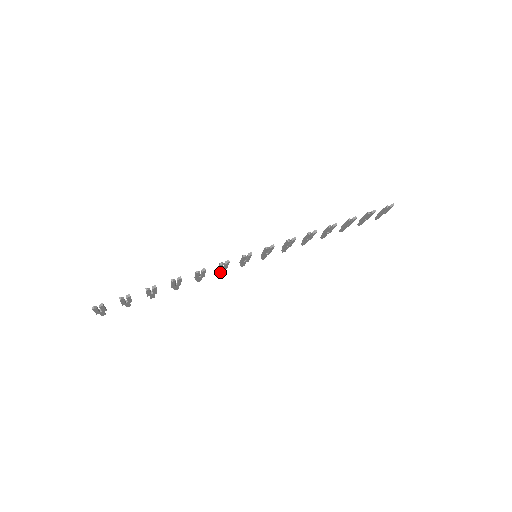
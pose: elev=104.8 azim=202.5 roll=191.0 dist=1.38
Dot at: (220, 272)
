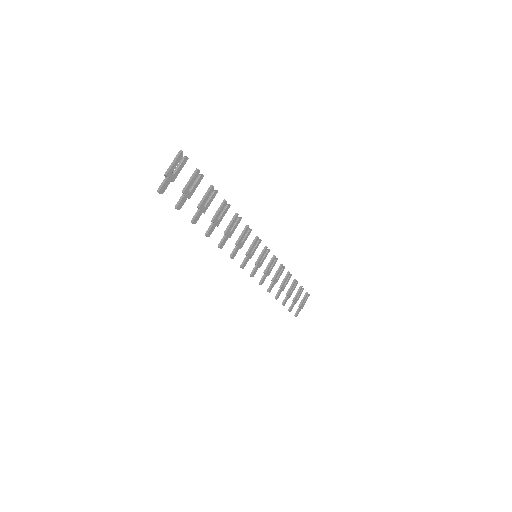
Dot at: (235, 250)
